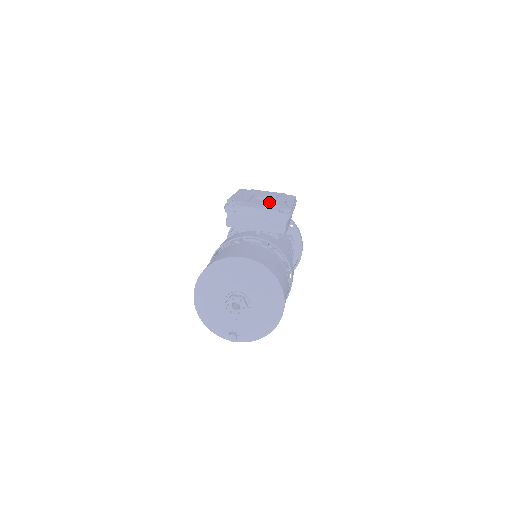
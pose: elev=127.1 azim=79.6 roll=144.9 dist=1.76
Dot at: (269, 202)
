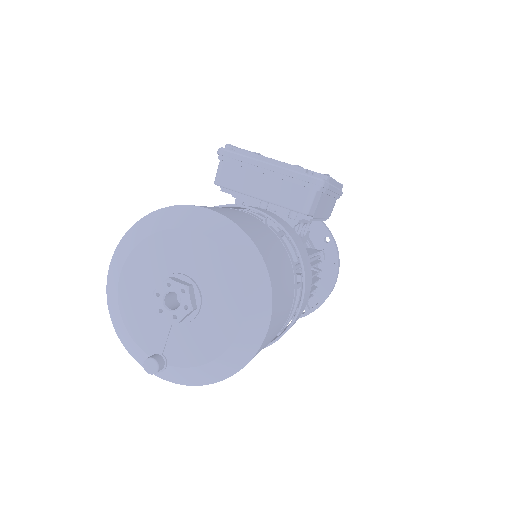
Dot at: occluded
